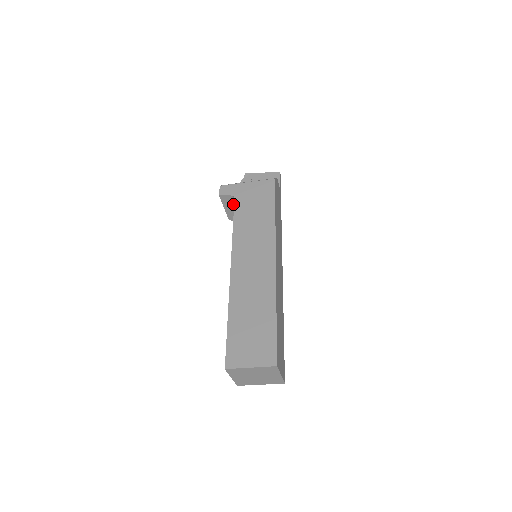
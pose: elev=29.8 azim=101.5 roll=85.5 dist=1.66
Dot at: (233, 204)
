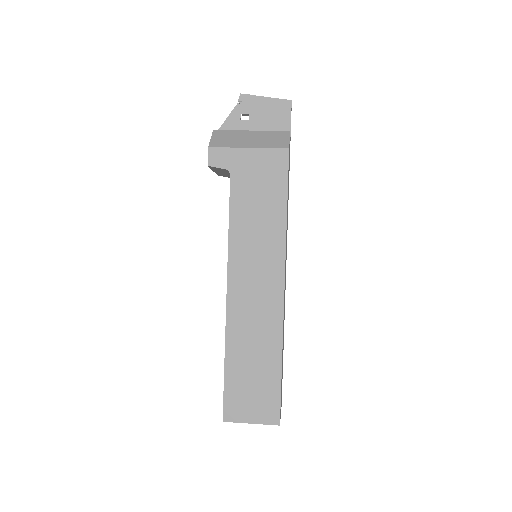
Dot at: (226, 172)
